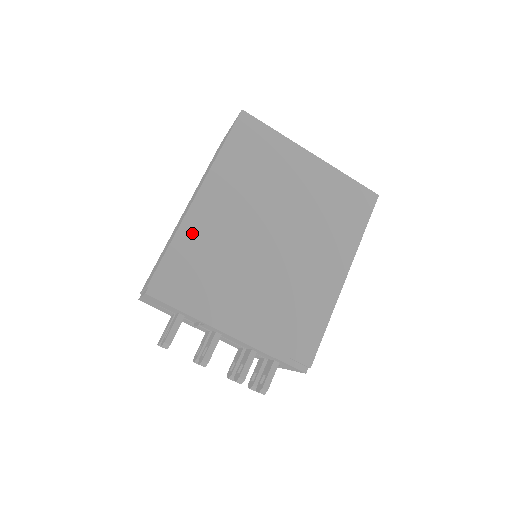
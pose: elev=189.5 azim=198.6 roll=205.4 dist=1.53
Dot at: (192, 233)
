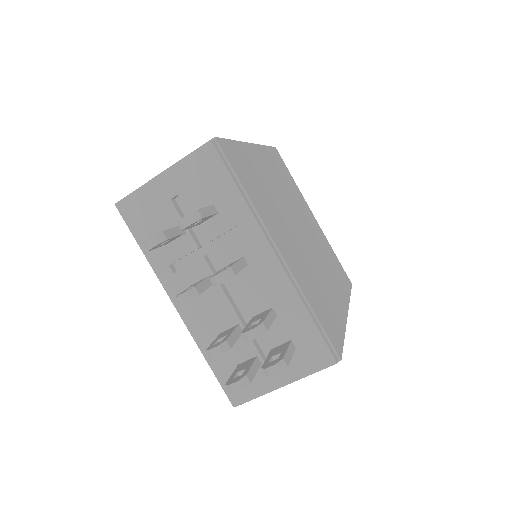
Dot at: (249, 156)
